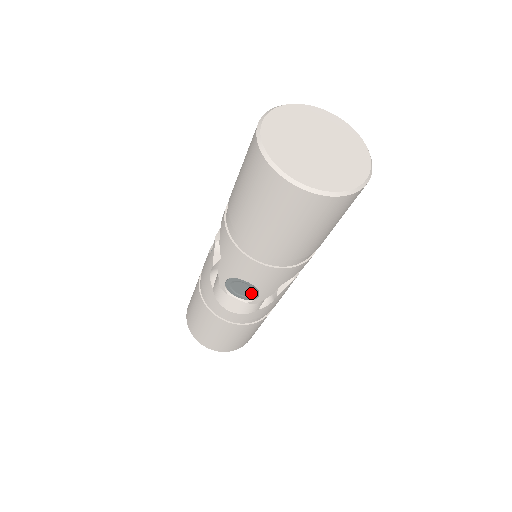
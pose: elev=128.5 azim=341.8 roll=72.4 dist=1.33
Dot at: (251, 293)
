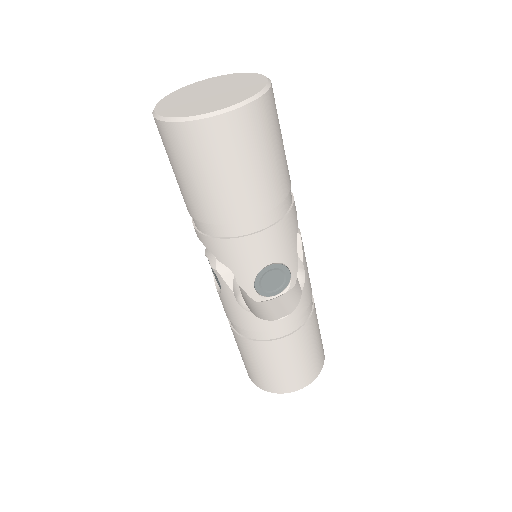
Dot at: (282, 276)
